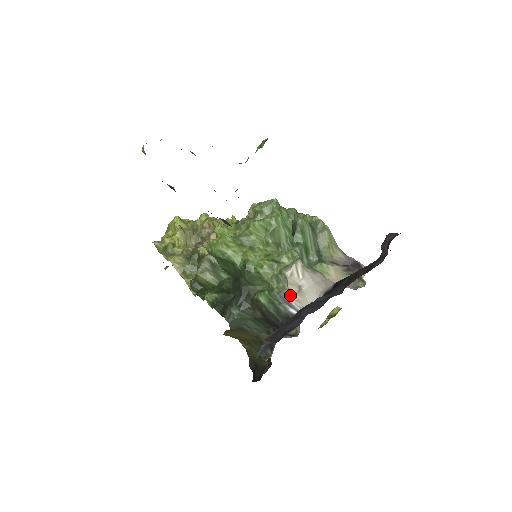
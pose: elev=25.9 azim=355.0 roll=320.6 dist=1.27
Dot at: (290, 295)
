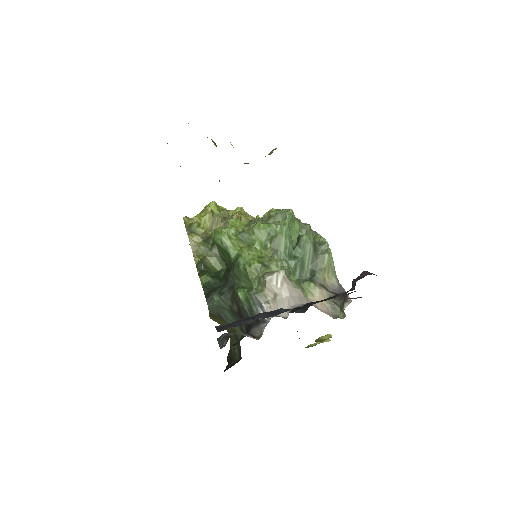
Dot at: (265, 299)
